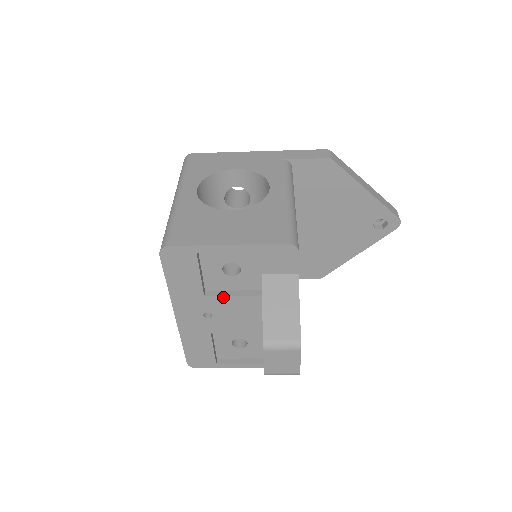
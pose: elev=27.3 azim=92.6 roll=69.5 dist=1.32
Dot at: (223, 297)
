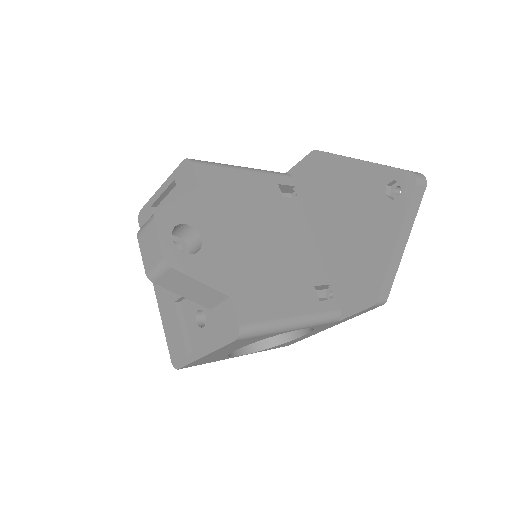
Dot at: occluded
